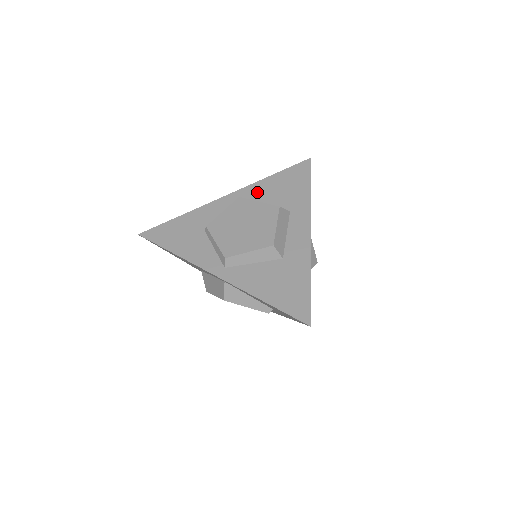
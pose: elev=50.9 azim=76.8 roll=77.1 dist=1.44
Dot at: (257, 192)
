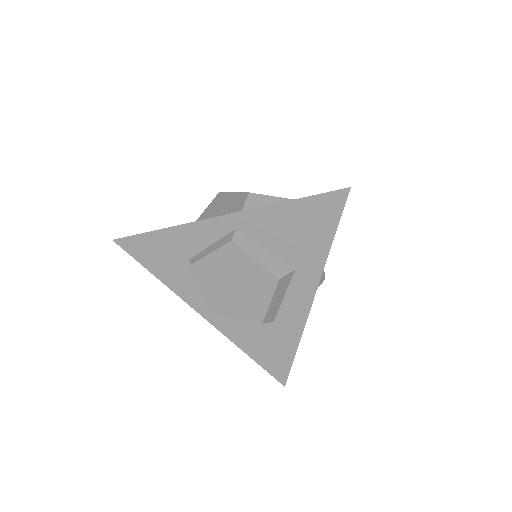
Dot at: (259, 226)
